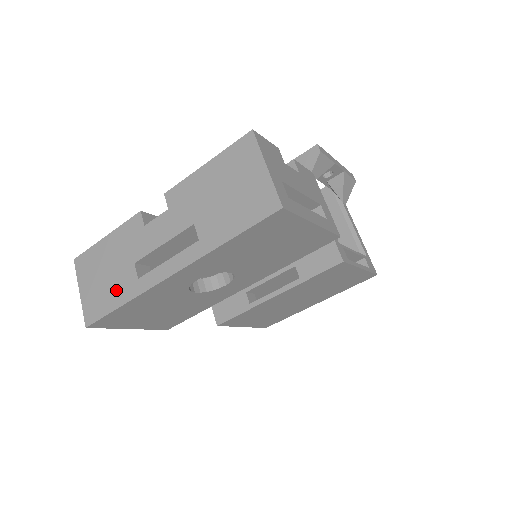
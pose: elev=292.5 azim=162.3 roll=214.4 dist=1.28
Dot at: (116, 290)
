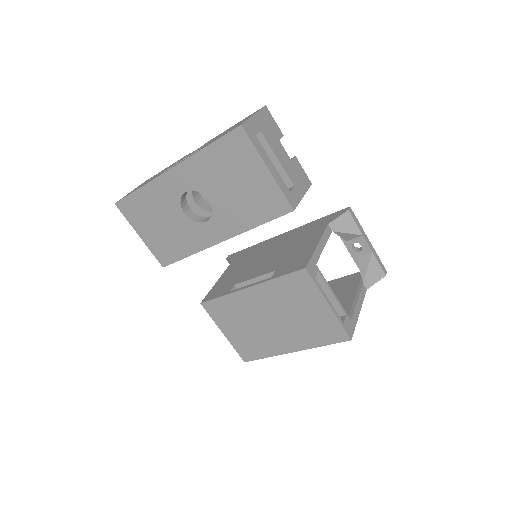
Dot at: occluded
